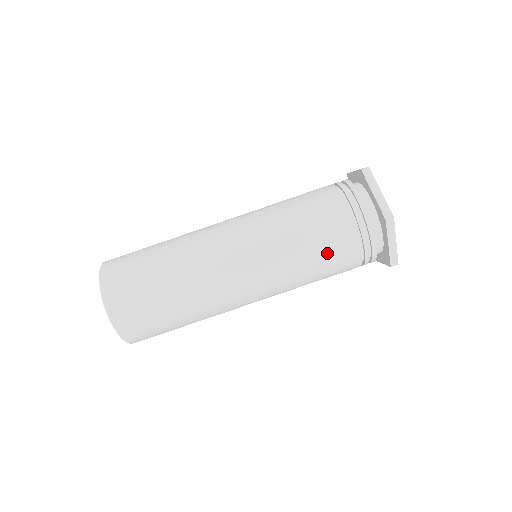
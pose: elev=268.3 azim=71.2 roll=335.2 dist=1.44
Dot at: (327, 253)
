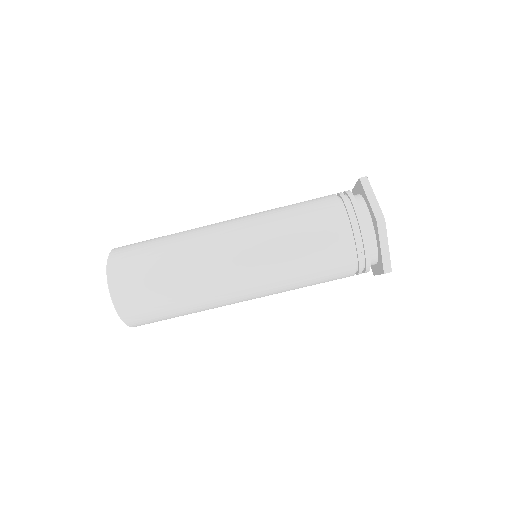
Dot at: (325, 281)
